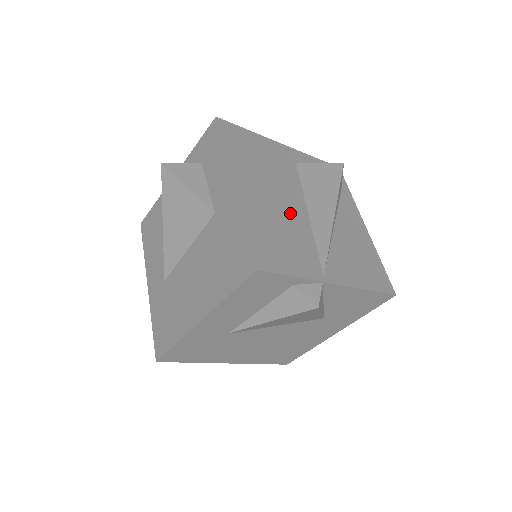
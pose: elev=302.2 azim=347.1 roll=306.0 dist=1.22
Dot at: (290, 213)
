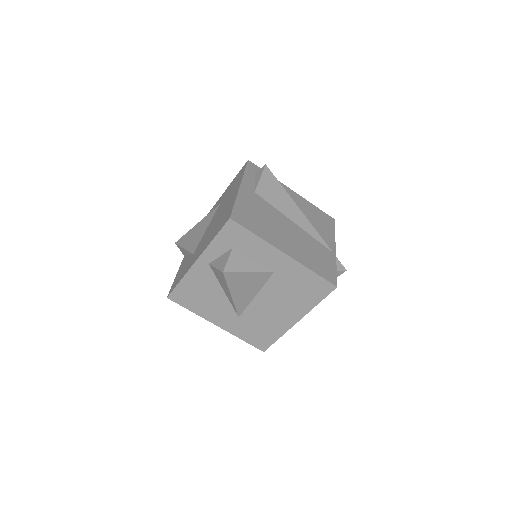
Dot at: (297, 235)
